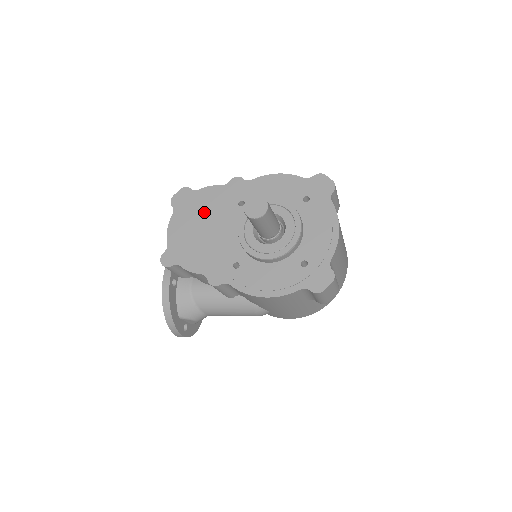
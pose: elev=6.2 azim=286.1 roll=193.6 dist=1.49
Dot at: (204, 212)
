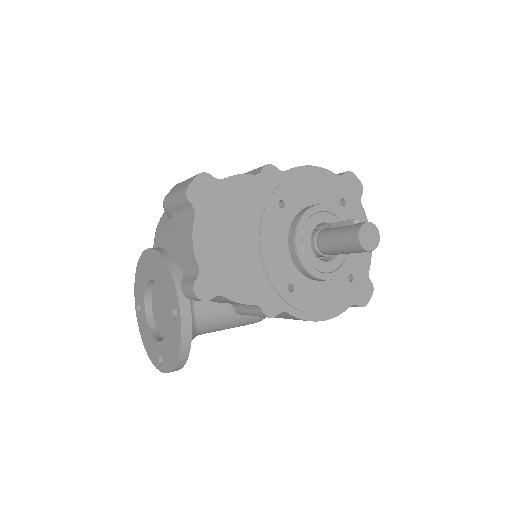
Dot at: (239, 215)
